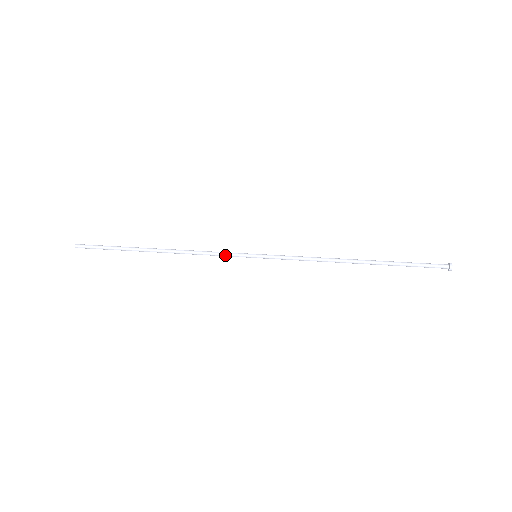
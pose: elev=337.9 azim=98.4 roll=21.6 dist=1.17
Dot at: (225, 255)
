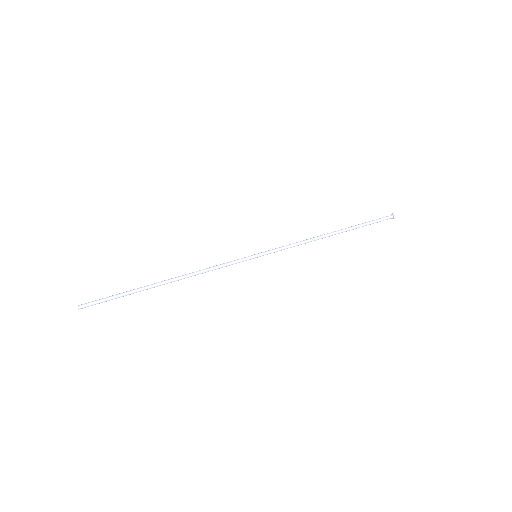
Dot at: occluded
